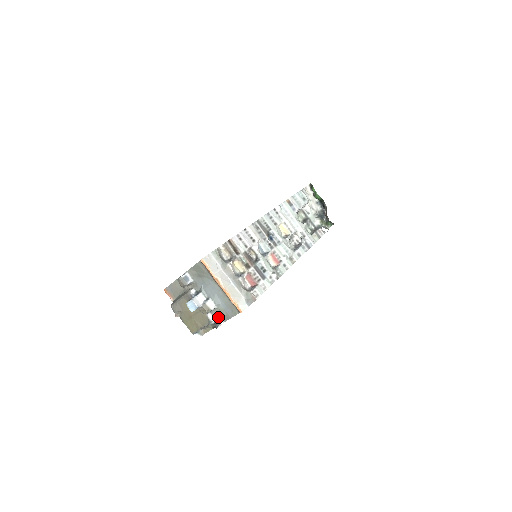
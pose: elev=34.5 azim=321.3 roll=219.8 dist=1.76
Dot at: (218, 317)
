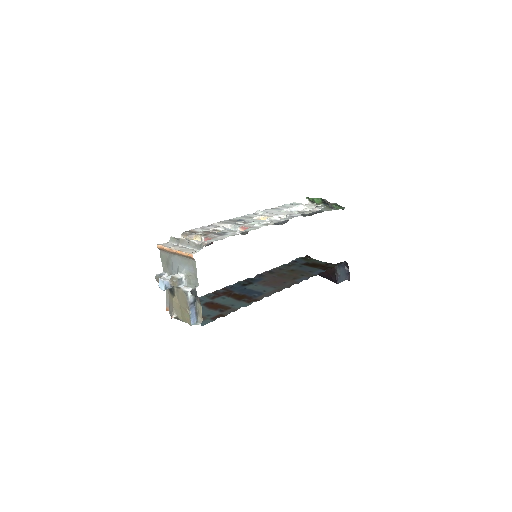
Dot at: (192, 285)
